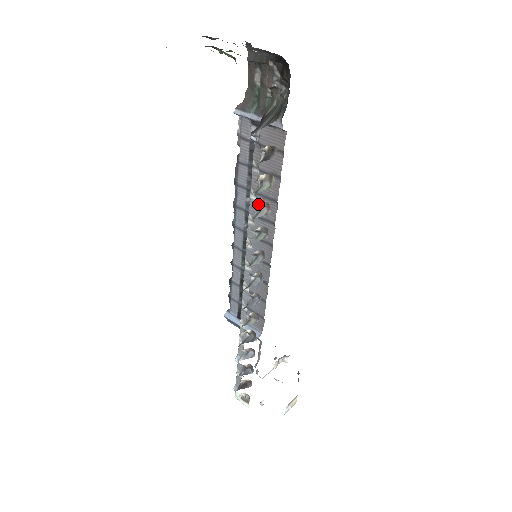
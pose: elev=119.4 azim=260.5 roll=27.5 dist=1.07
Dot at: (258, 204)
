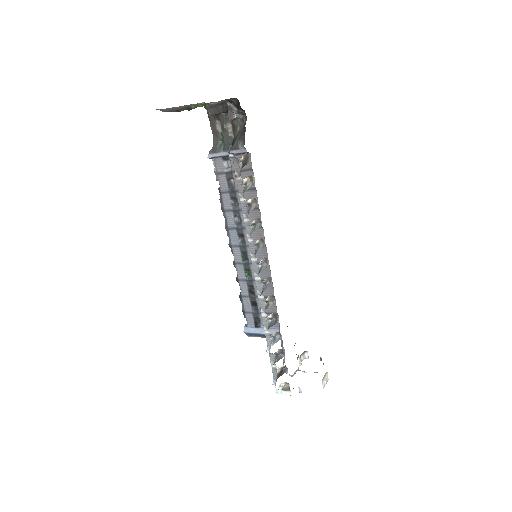
Dot at: (248, 202)
